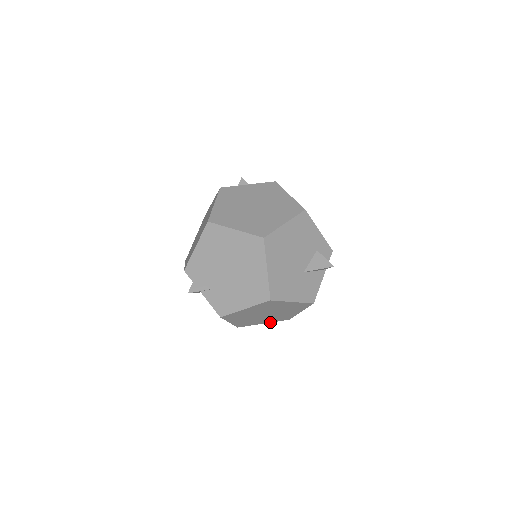
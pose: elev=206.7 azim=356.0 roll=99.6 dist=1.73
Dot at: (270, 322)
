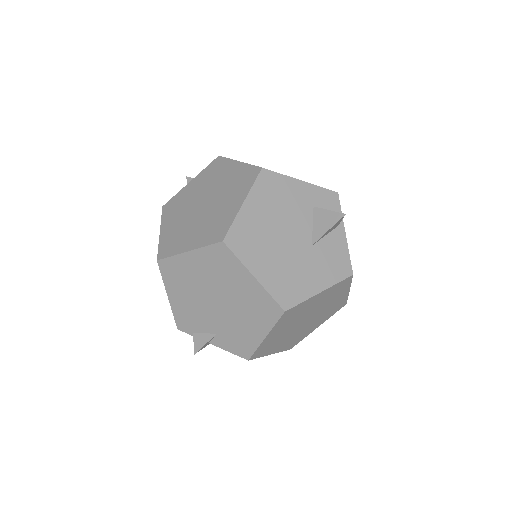
Dot at: occluded
